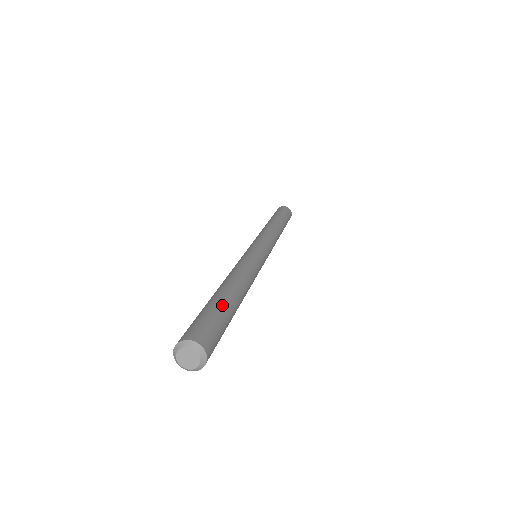
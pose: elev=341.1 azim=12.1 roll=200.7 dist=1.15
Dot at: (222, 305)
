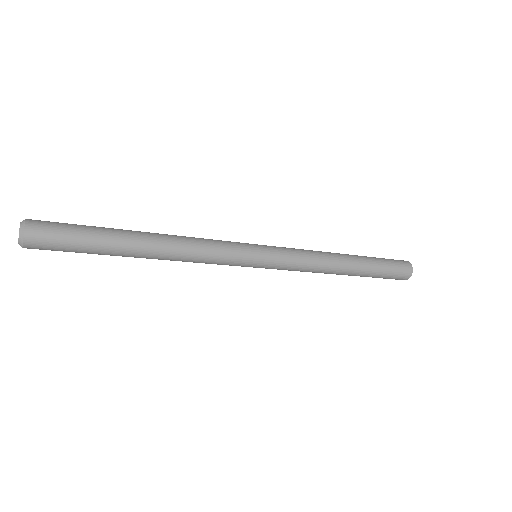
Dot at: (102, 227)
